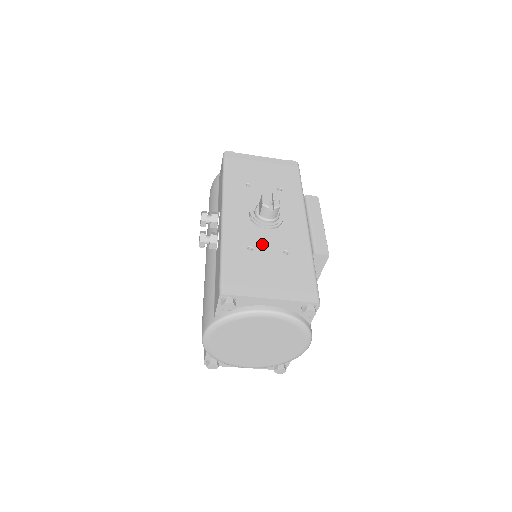
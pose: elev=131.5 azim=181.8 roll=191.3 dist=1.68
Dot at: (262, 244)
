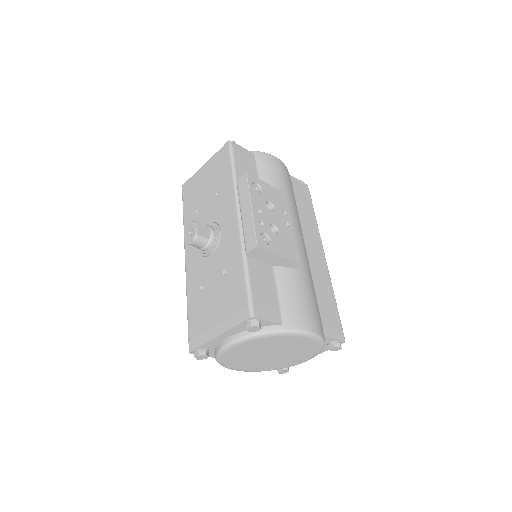
Dot at: (209, 276)
